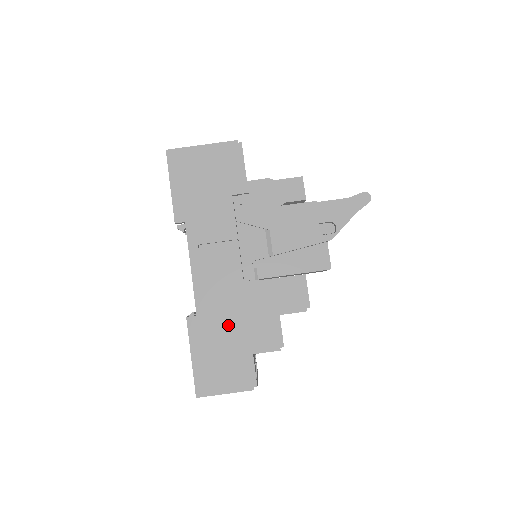
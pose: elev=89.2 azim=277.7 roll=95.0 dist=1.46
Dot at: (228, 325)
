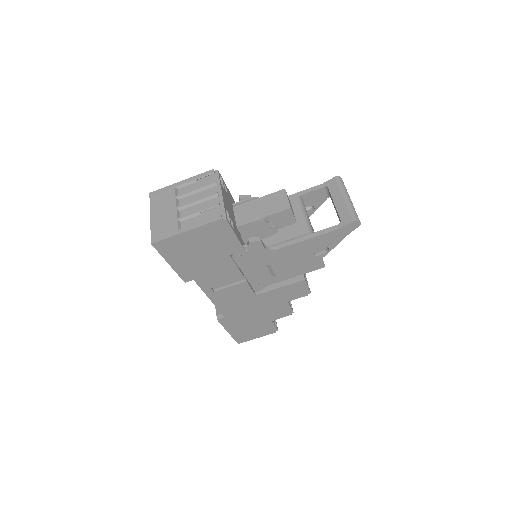
Dot at: (250, 315)
